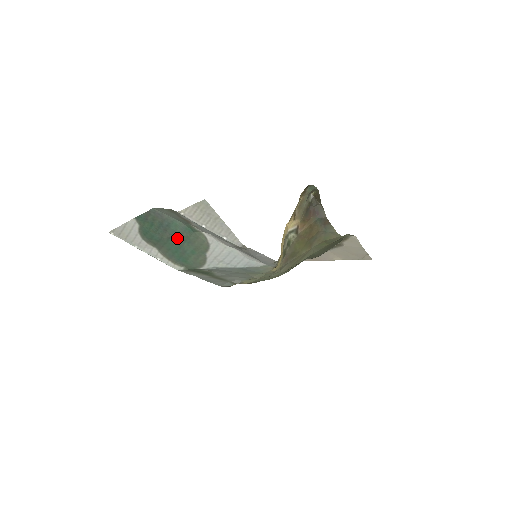
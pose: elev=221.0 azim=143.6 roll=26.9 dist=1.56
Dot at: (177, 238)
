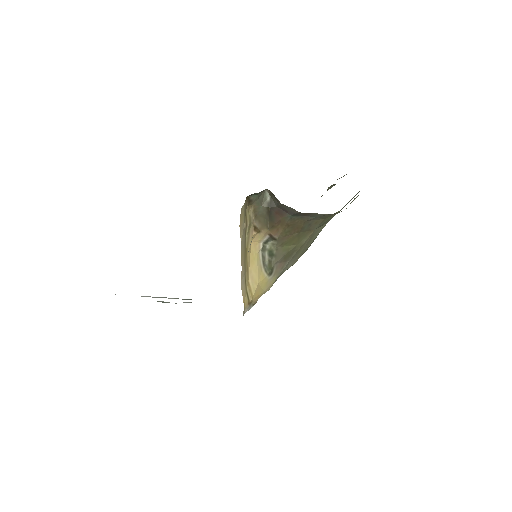
Dot at: occluded
